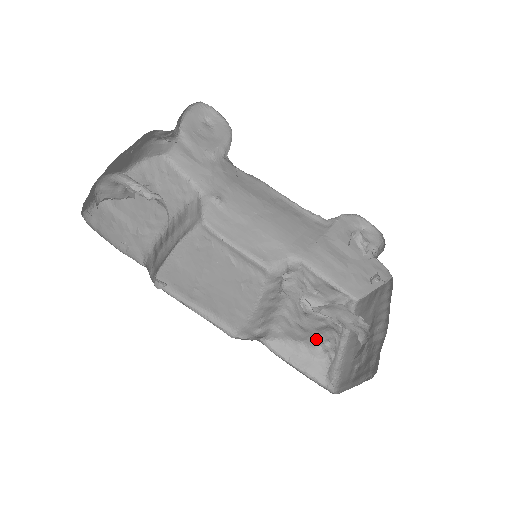
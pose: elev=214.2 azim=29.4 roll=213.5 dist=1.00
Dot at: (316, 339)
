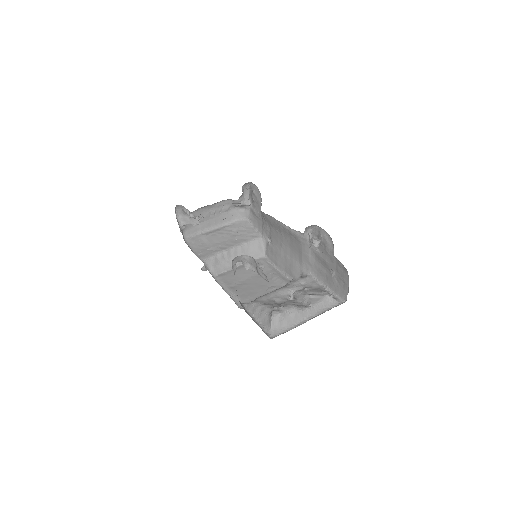
Dot at: (275, 306)
